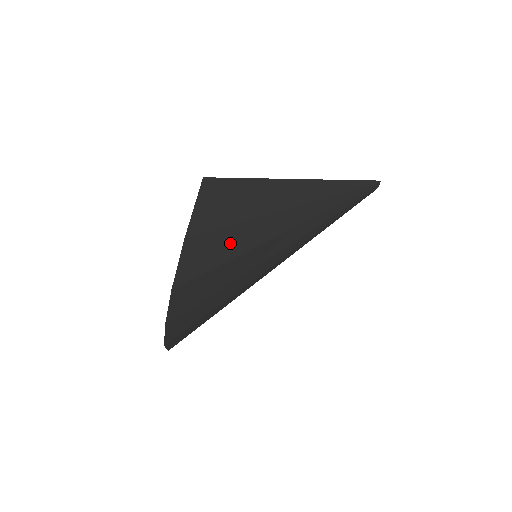
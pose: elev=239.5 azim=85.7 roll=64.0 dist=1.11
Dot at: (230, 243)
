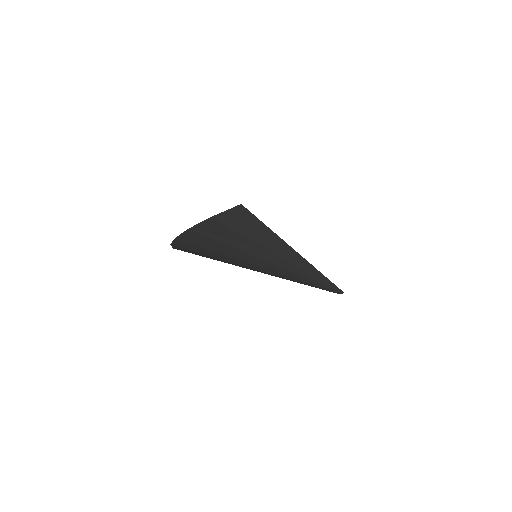
Dot at: (232, 238)
